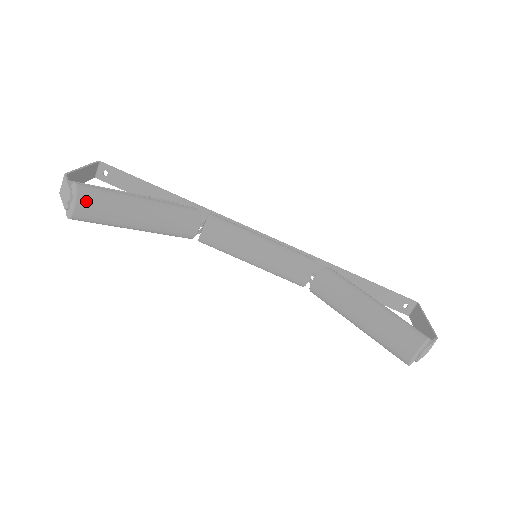
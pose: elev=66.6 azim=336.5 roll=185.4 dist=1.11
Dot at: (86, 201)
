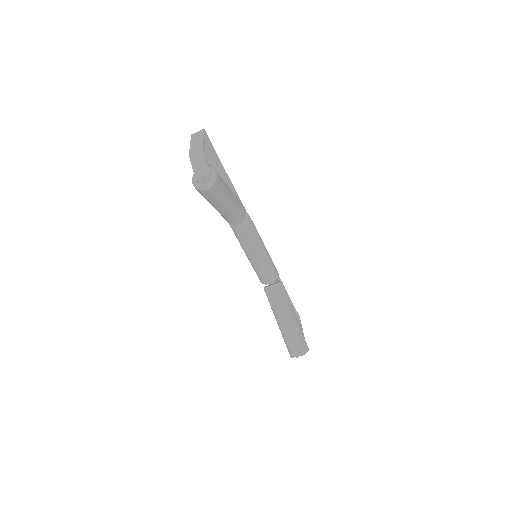
Dot at: (216, 188)
